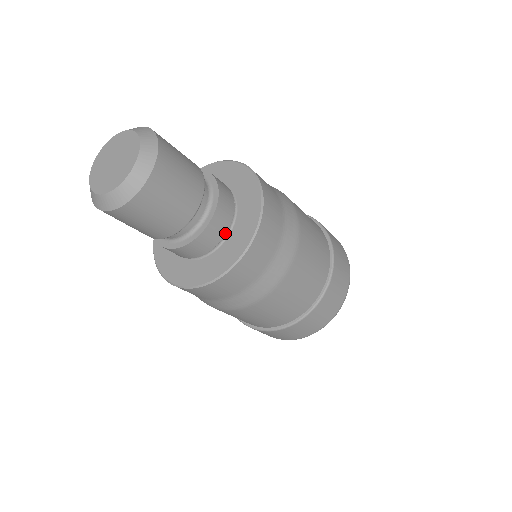
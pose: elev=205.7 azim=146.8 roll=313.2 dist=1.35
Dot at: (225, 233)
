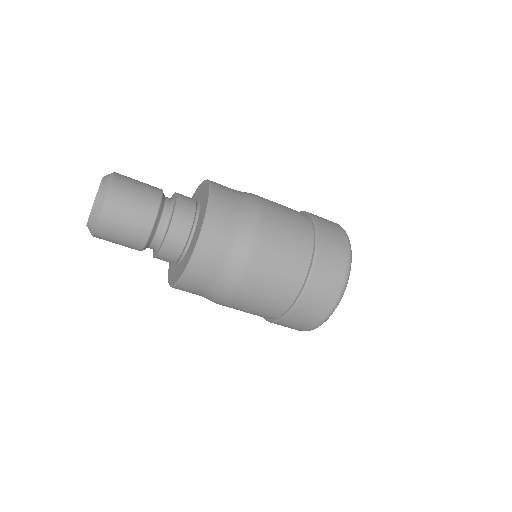
Dot at: (189, 234)
